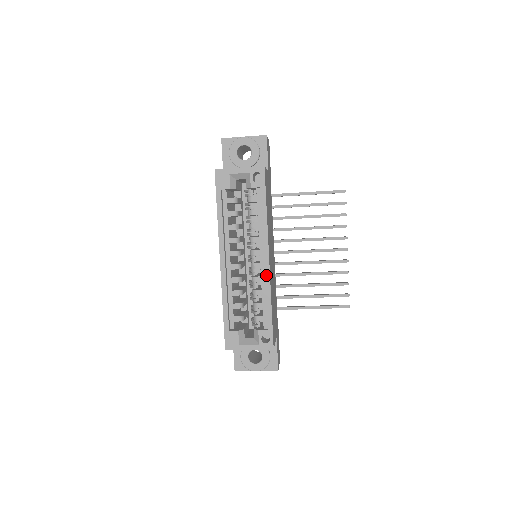
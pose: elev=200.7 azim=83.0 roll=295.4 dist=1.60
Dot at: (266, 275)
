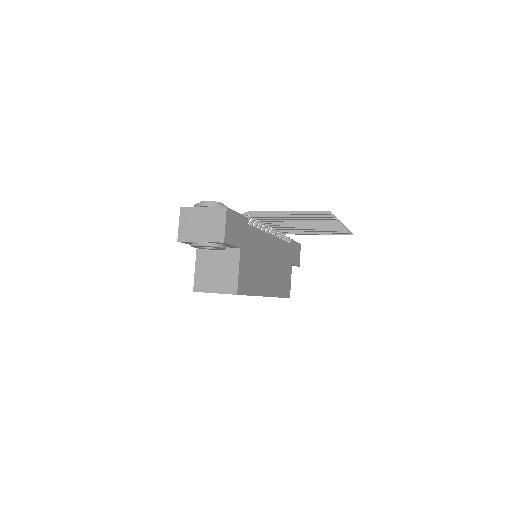
Dot at: occluded
